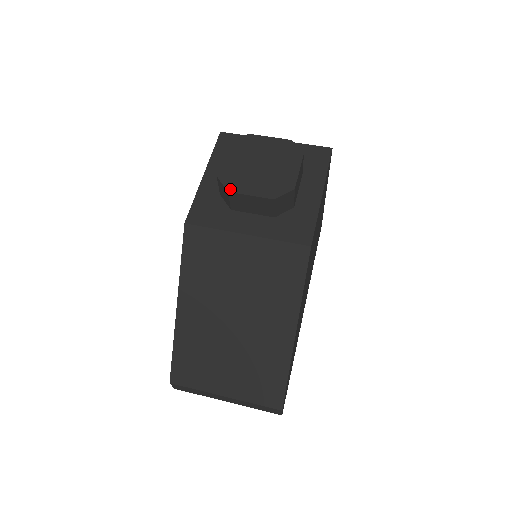
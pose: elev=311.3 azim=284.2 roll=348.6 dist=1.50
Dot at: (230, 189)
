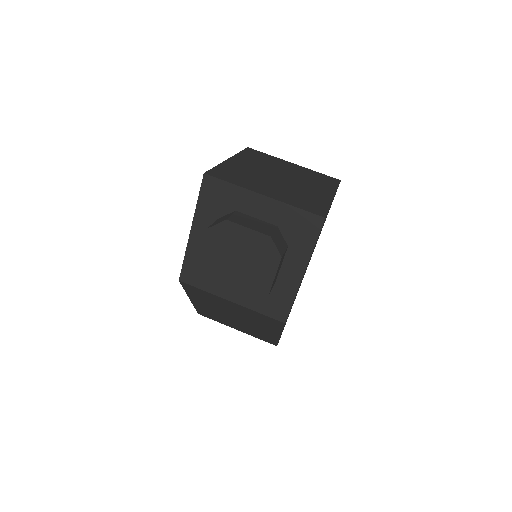
Dot at: (210, 285)
